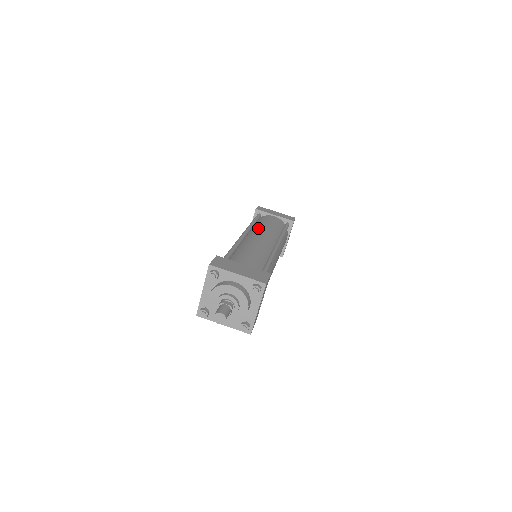
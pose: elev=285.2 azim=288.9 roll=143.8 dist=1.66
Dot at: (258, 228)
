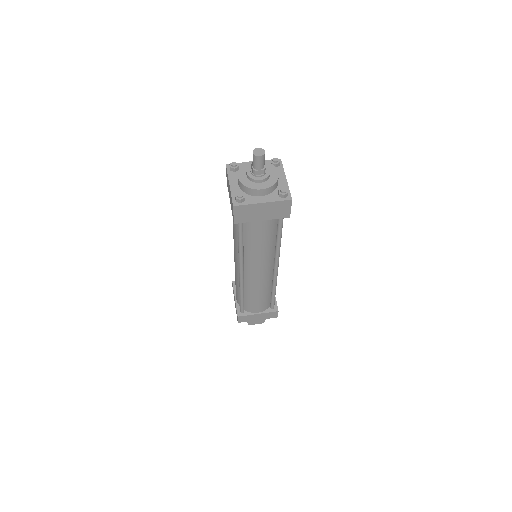
Dot at: occluded
